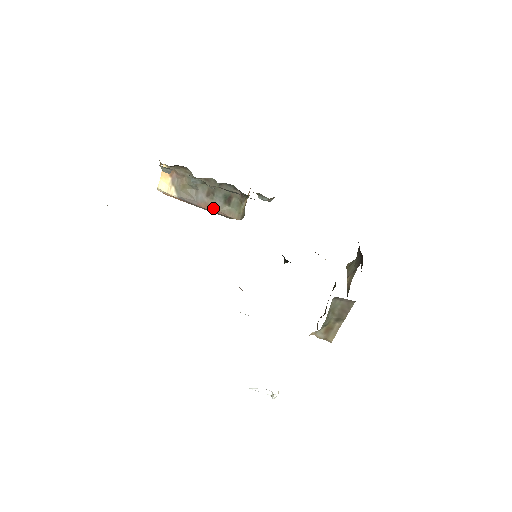
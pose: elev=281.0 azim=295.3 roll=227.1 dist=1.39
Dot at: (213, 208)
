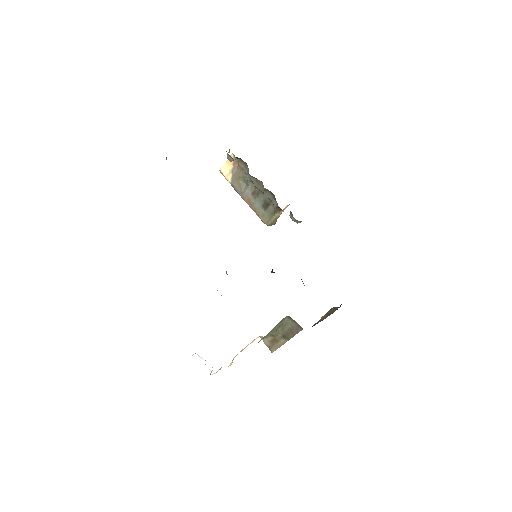
Dot at: (252, 206)
